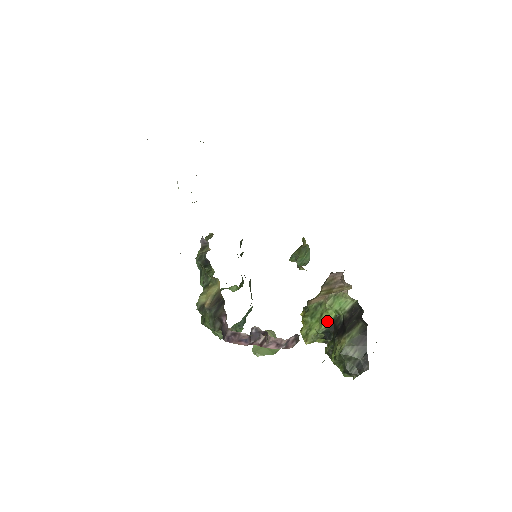
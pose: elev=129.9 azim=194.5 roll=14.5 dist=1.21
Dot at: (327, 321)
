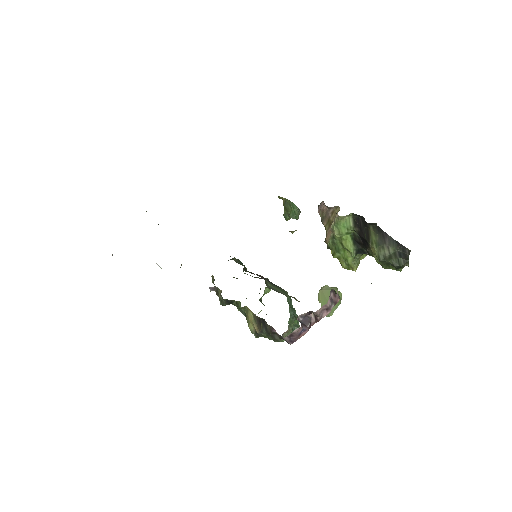
Dot at: (350, 245)
